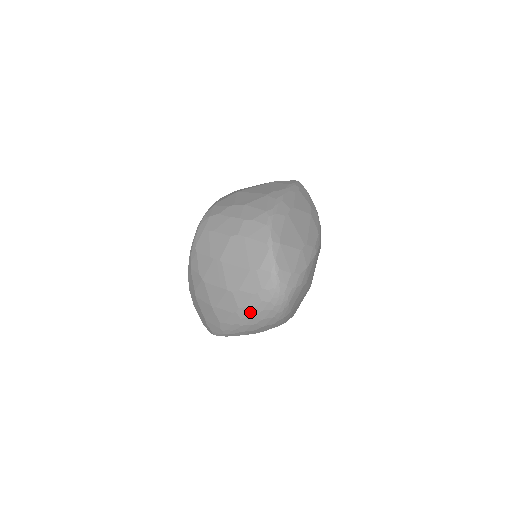
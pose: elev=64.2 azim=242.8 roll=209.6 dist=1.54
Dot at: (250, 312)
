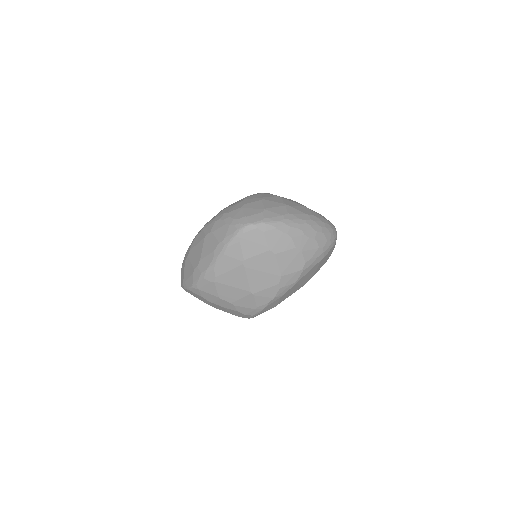
Dot at: (319, 222)
